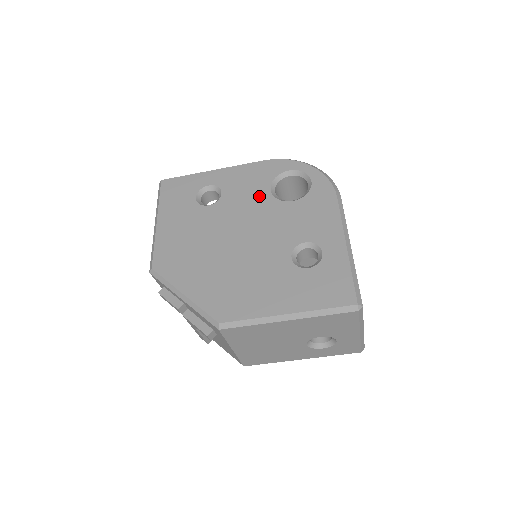
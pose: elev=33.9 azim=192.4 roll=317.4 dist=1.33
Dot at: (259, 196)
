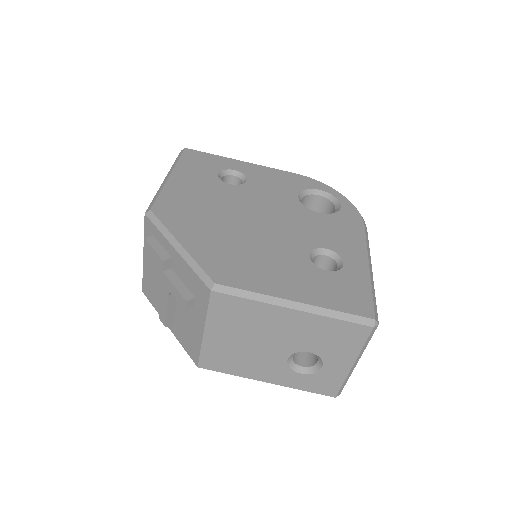
Dot at: (285, 197)
